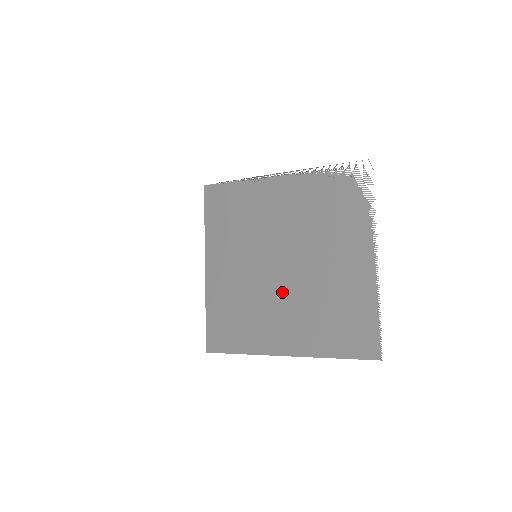
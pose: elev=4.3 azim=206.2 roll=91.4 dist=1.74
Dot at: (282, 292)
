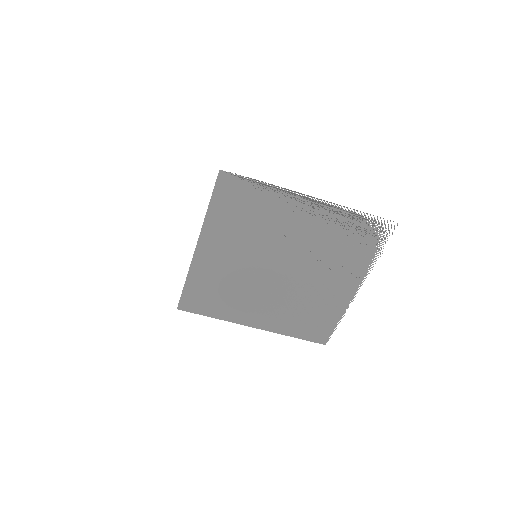
Dot at: (269, 289)
